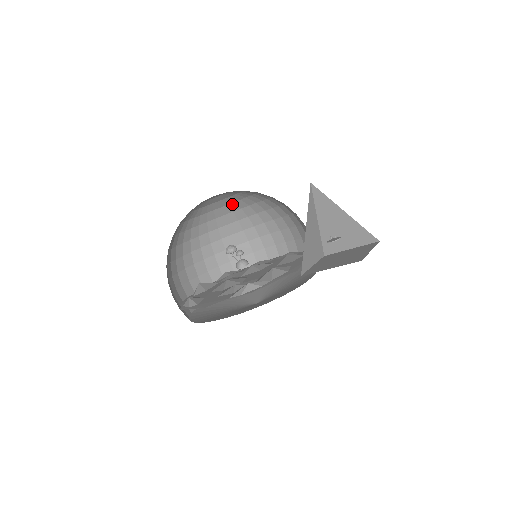
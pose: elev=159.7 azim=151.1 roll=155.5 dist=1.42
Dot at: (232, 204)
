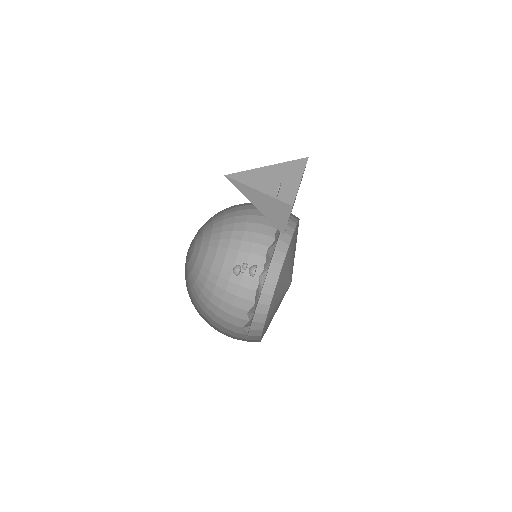
Dot at: (210, 243)
